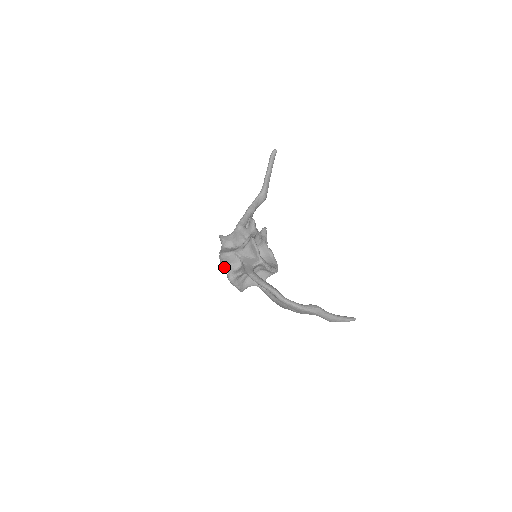
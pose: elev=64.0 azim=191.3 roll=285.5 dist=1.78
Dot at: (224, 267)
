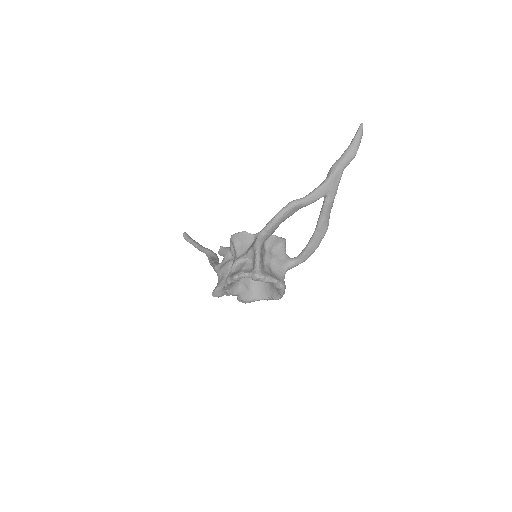
Dot at: (240, 276)
